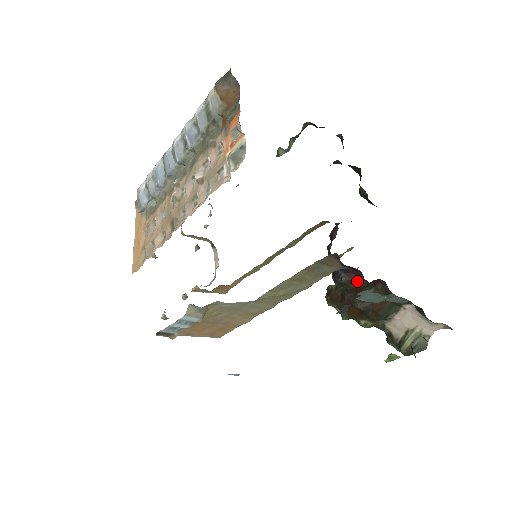
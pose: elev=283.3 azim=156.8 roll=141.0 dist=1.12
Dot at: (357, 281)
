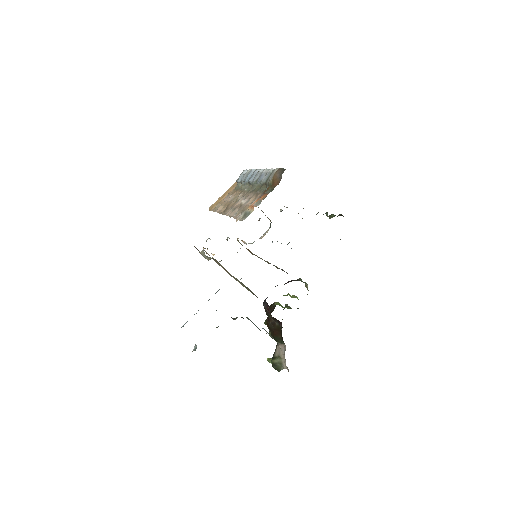
Dot at: (268, 313)
